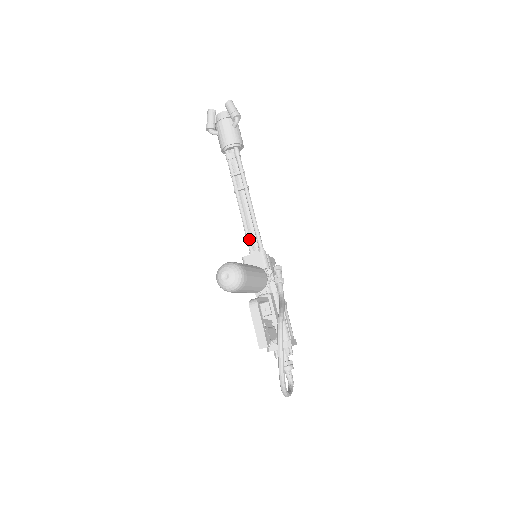
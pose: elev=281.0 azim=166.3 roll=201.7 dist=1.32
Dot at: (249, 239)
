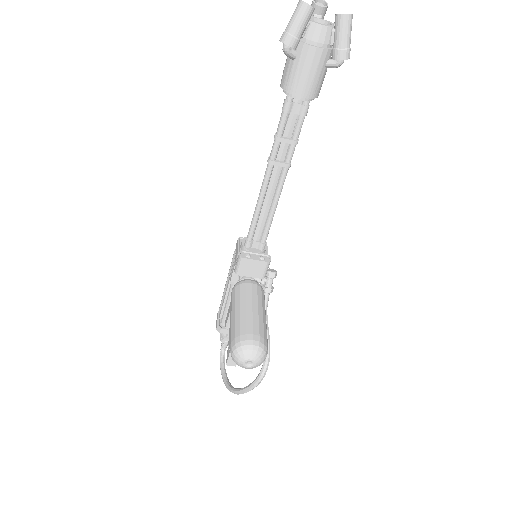
Dot at: (255, 227)
